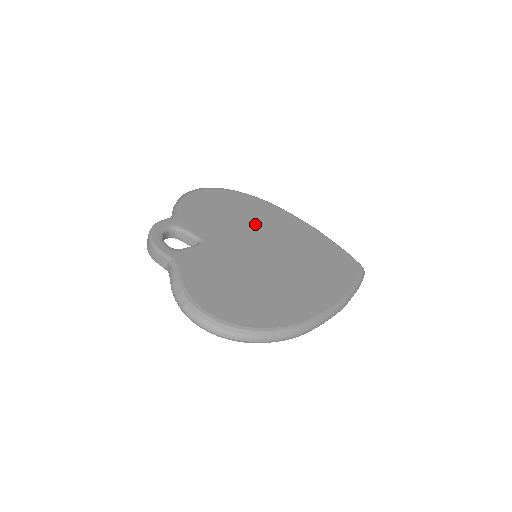
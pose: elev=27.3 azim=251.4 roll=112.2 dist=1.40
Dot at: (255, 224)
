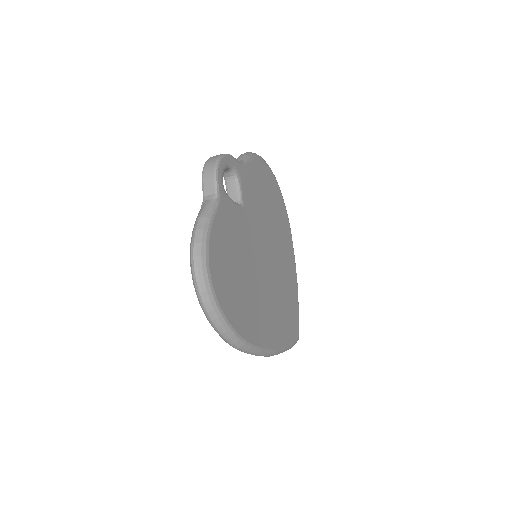
Dot at: (274, 232)
